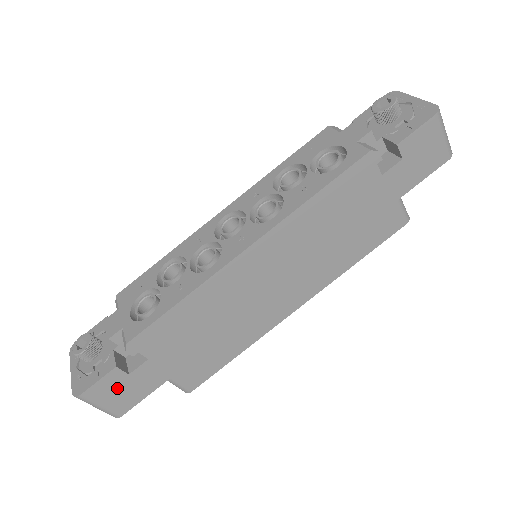
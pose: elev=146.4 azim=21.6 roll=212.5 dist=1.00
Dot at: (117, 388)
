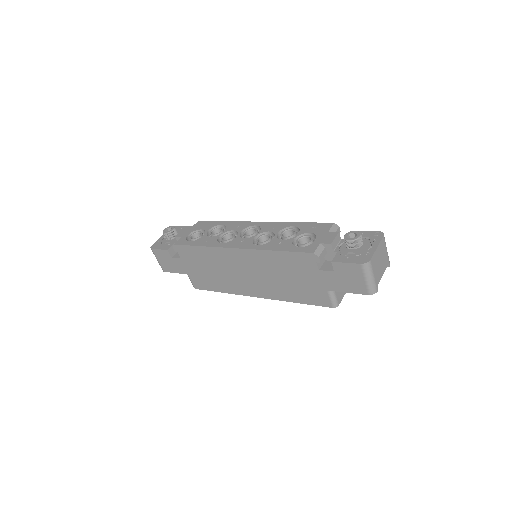
Dot at: (166, 259)
